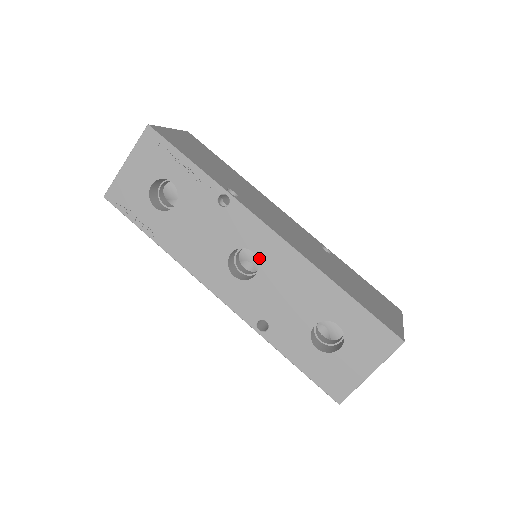
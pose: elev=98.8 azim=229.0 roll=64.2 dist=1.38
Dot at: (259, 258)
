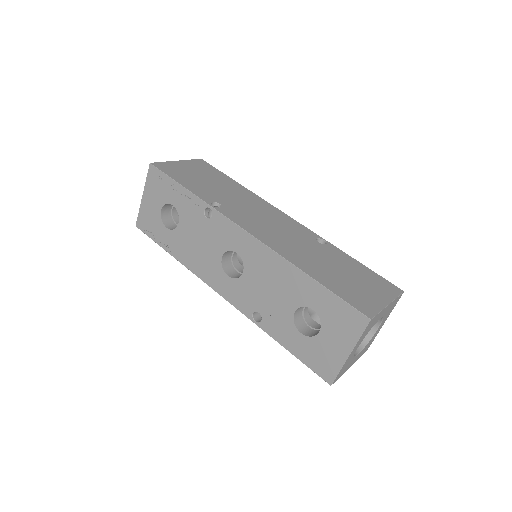
Dot at: (242, 257)
